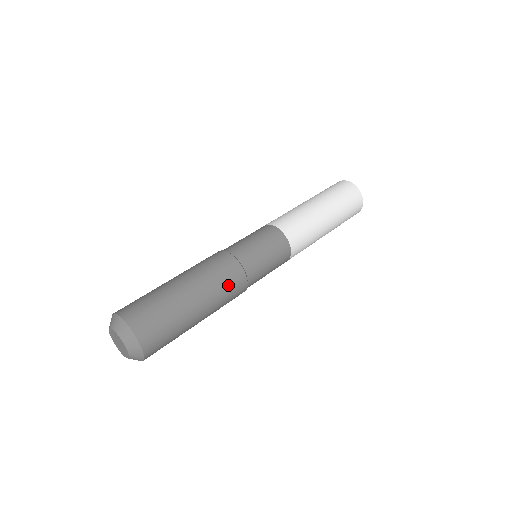
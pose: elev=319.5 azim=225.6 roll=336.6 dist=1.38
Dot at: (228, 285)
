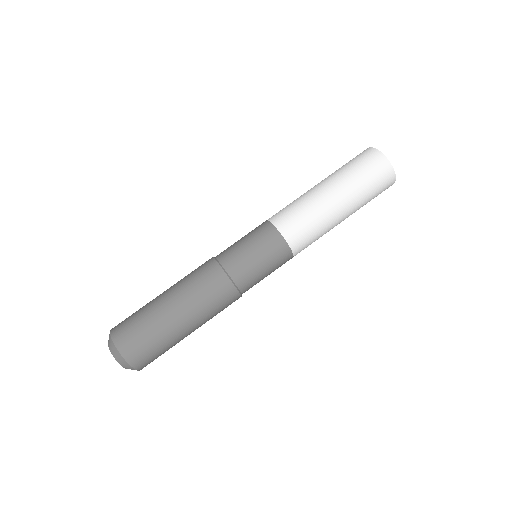
Dot at: (214, 299)
